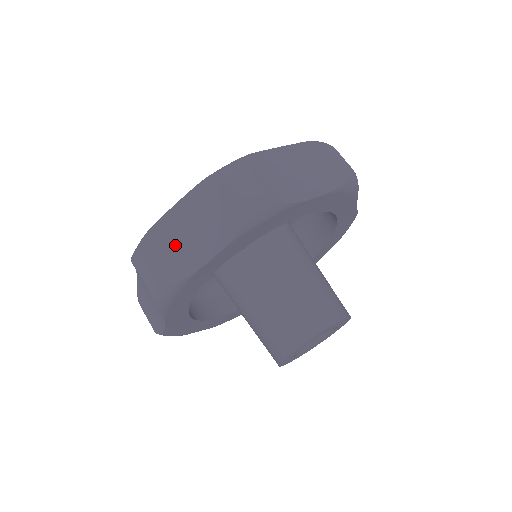
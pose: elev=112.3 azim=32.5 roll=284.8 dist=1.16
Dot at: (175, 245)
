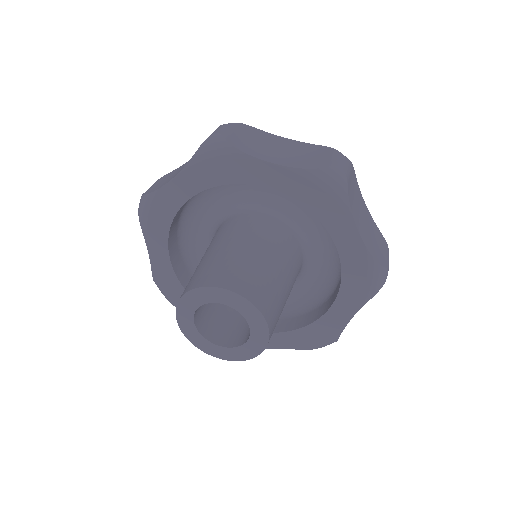
Dot at: (259, 142)
